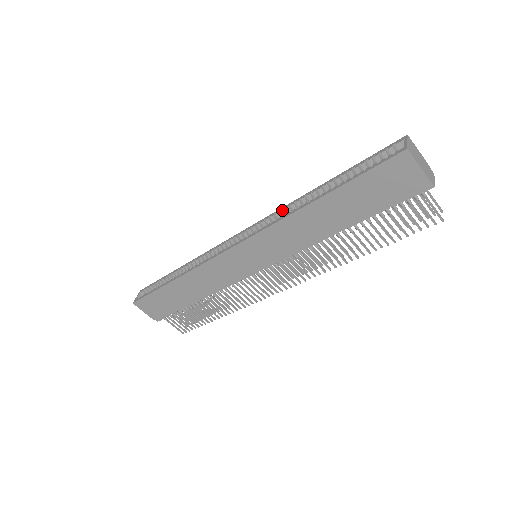
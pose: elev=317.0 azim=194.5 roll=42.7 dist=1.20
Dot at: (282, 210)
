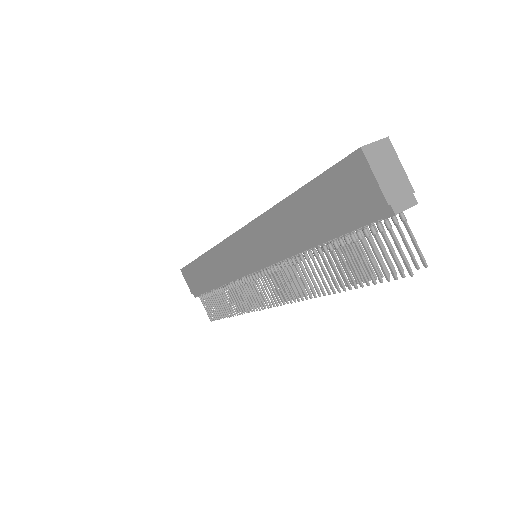
Dot at: occluded
